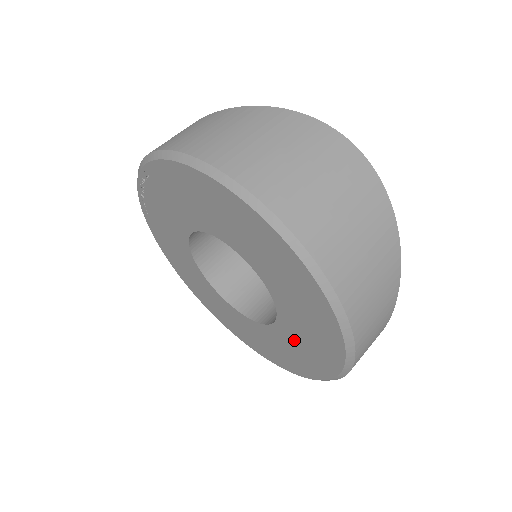
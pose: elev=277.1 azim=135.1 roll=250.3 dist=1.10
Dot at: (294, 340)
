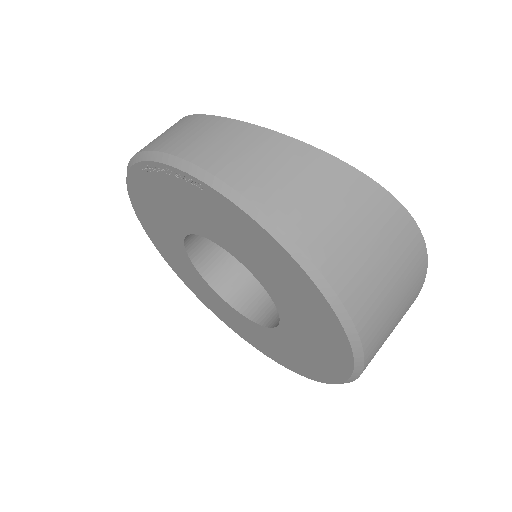
Dot at: (265, 338)
